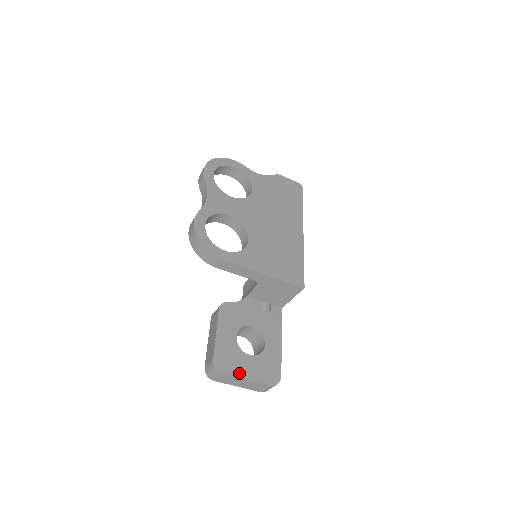
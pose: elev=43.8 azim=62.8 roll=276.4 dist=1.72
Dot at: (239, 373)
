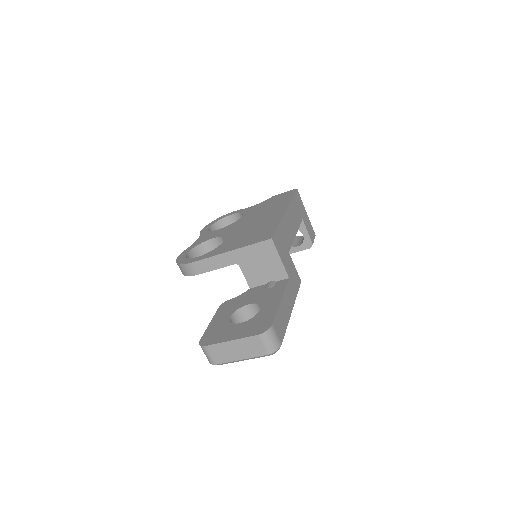
Dot at: (223, 339)
